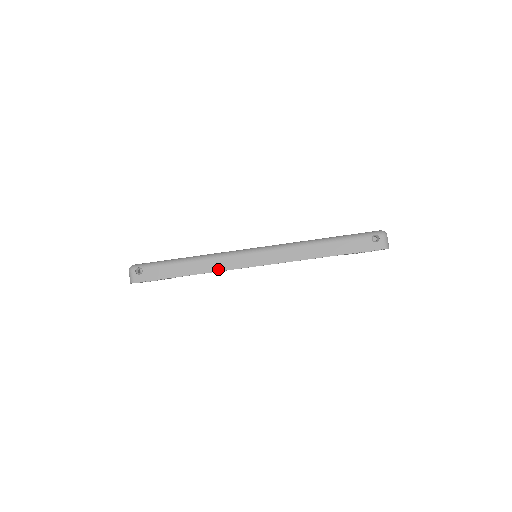
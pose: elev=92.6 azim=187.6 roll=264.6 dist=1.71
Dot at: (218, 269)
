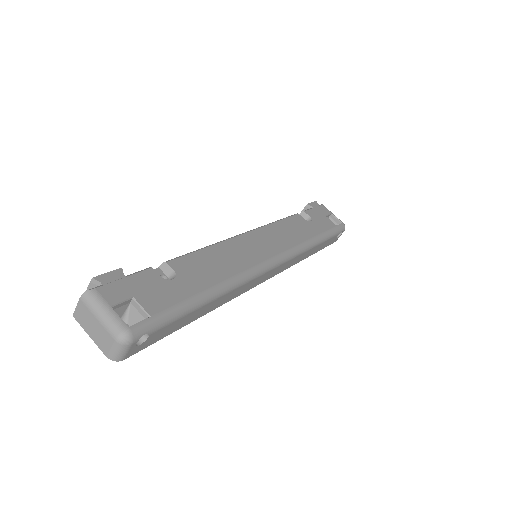
Dot at: (234, 297)
